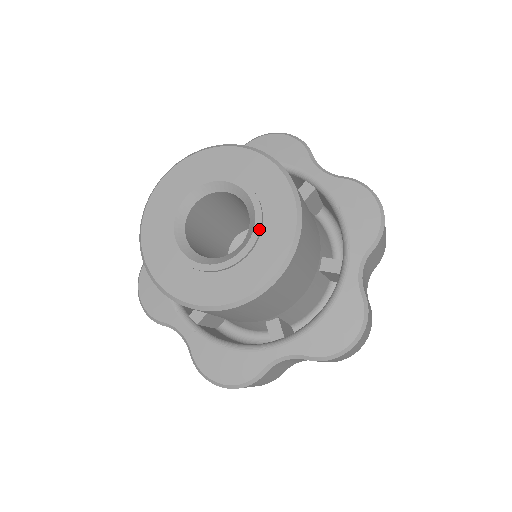
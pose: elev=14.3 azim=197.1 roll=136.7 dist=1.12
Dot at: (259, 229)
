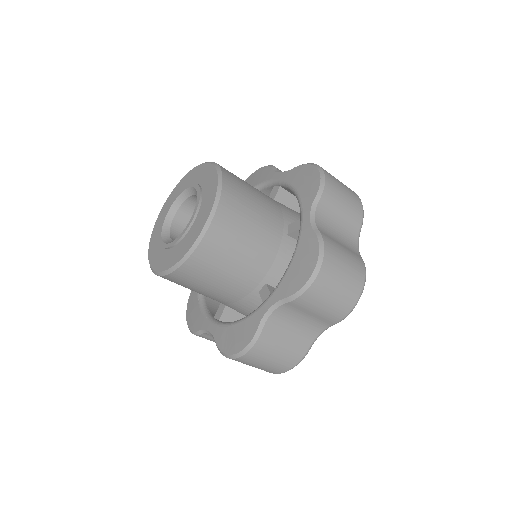
Dot at: (183, 234)
